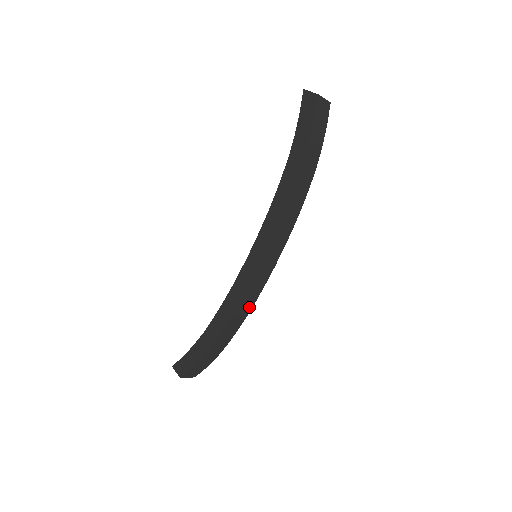
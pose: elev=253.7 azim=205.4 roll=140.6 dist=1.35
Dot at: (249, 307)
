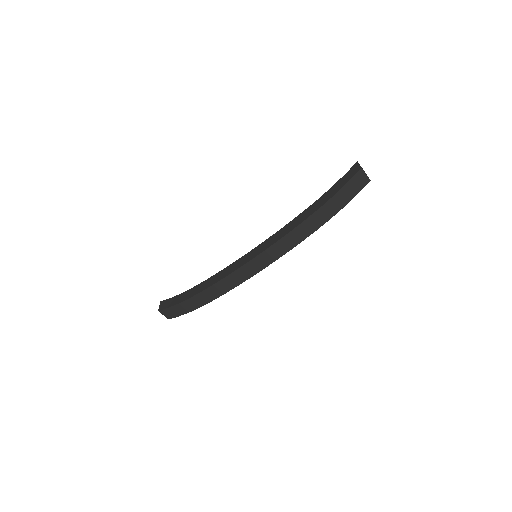
Dot at: (229, 288)
